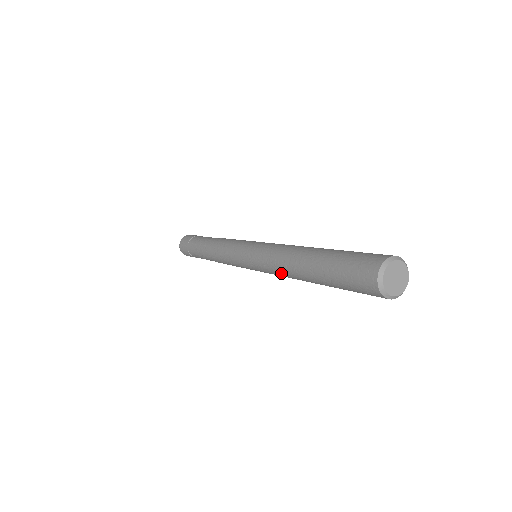
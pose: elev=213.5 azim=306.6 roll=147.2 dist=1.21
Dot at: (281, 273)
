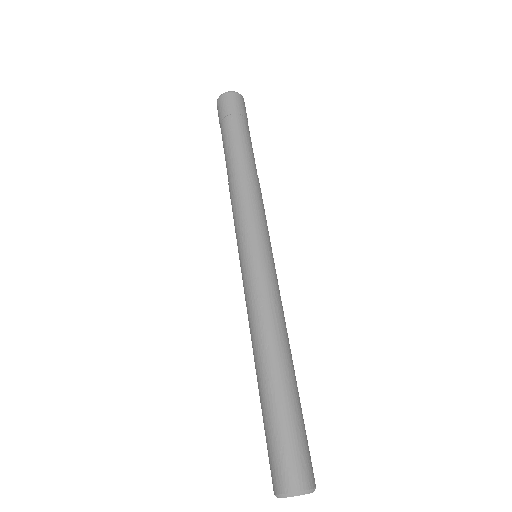
Dot at: occluded
